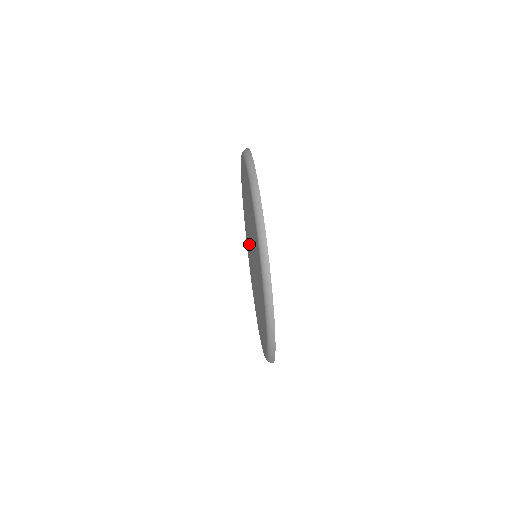
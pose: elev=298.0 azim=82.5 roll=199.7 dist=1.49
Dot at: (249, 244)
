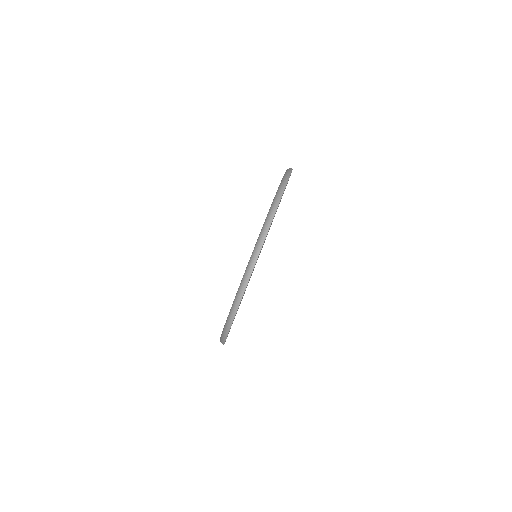
Dot at: occluded
